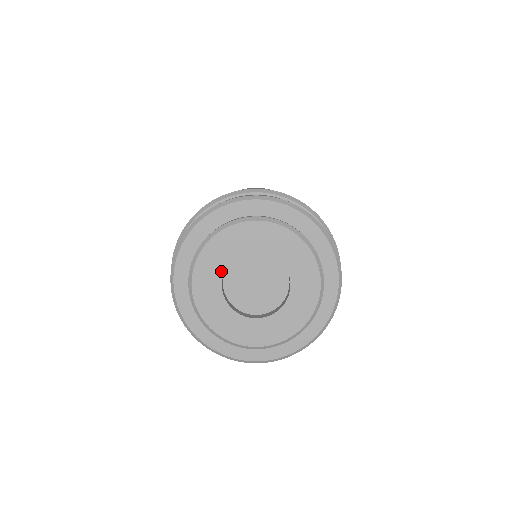
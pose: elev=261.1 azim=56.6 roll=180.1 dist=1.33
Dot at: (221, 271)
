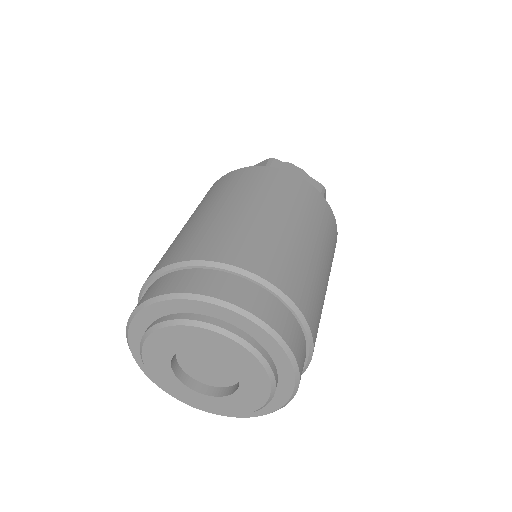
Dot at: (169, 370)
